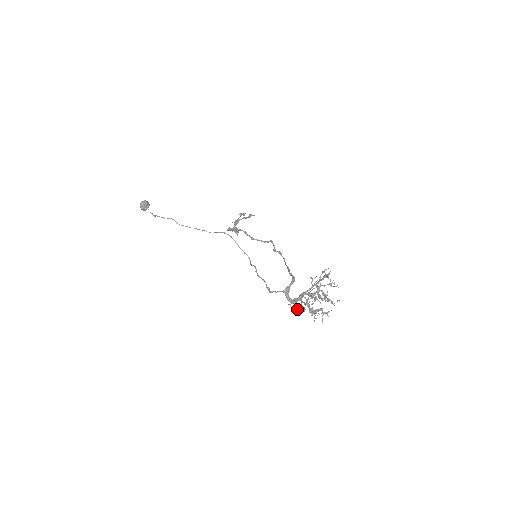
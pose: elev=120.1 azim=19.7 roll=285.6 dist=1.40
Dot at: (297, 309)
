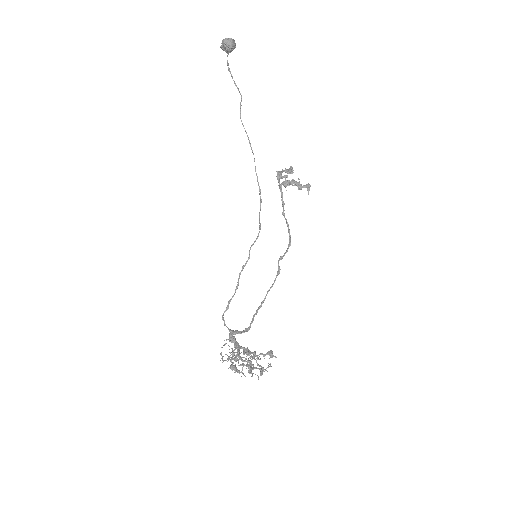
Dot at: (220, 360)
